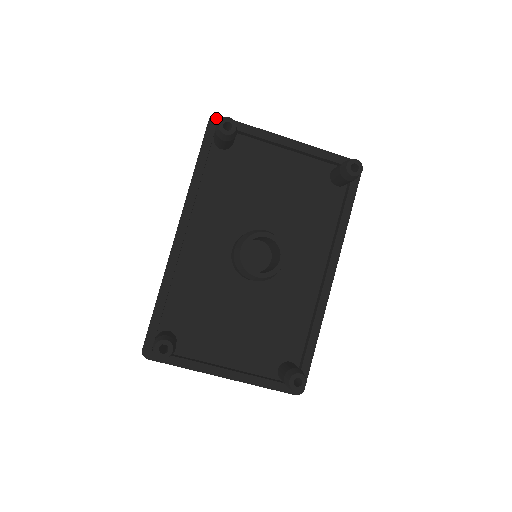
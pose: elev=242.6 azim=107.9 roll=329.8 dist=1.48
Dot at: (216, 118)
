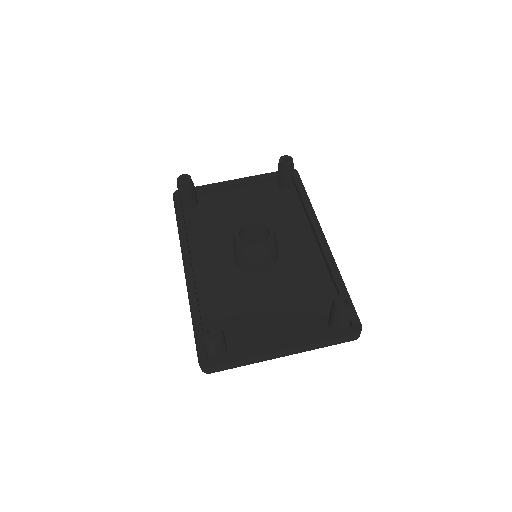
Dot at: (177, 192)
